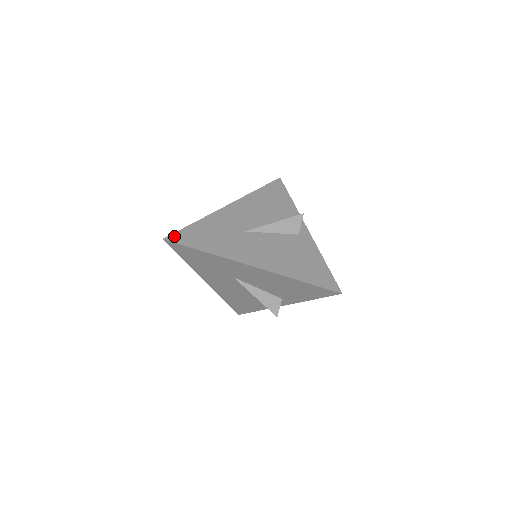
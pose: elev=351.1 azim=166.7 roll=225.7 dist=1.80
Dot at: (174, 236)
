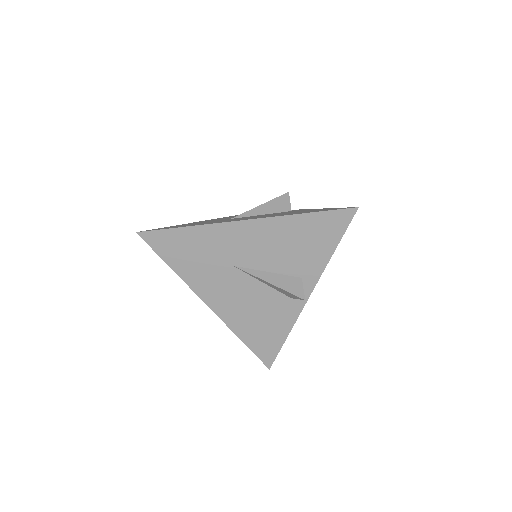
Dot at: (149, 230)
